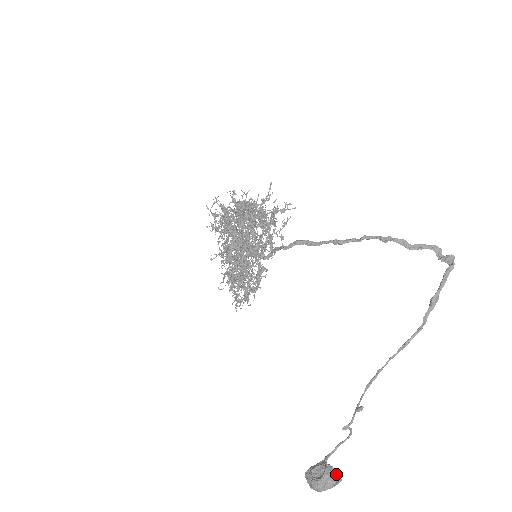
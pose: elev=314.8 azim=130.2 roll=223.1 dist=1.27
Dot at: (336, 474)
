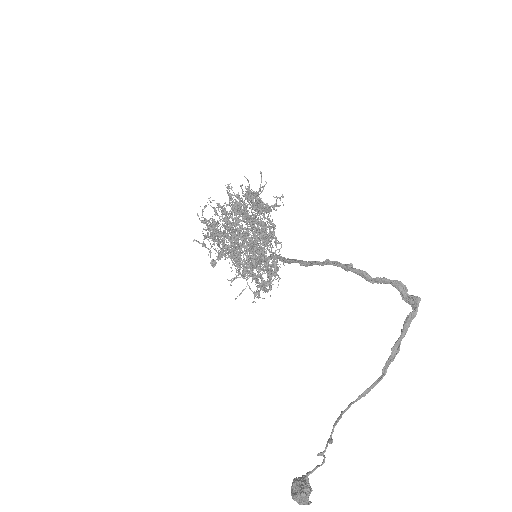
Dot at: (305, 497)
